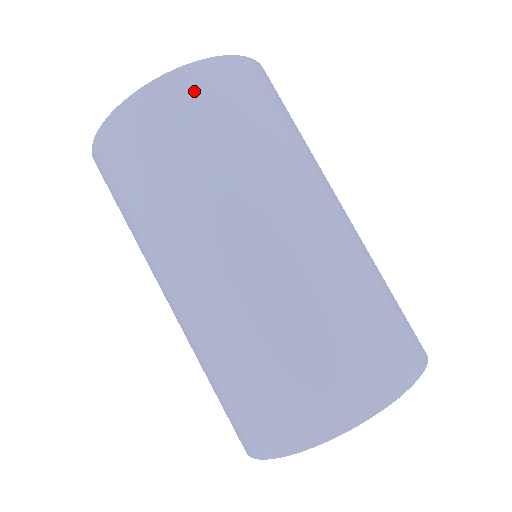
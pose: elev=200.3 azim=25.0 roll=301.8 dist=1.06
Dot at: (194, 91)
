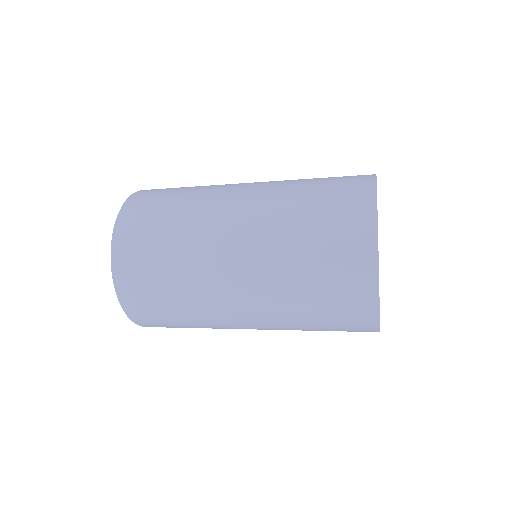
Dot at: (128, 247)
